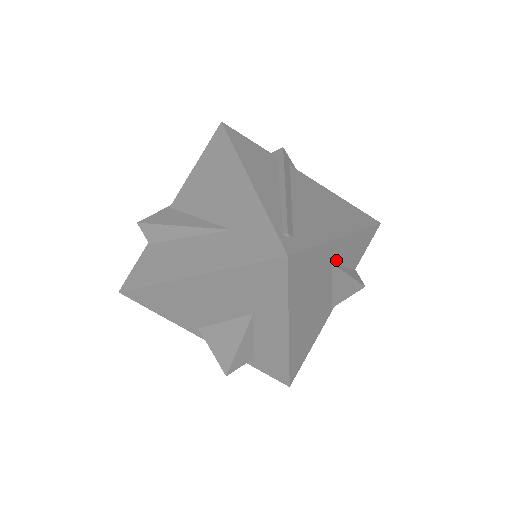
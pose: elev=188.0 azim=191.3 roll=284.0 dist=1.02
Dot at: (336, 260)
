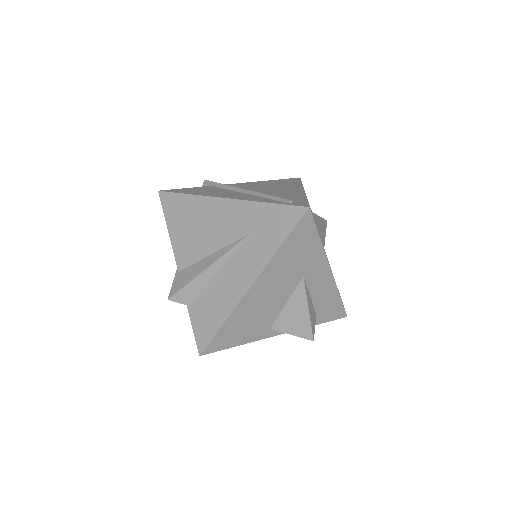
Dot at: occluded
